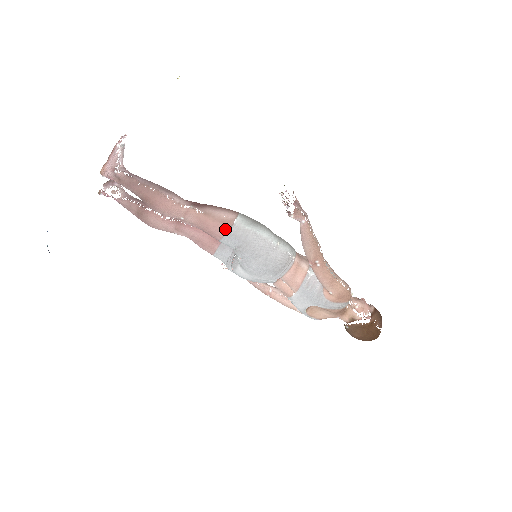
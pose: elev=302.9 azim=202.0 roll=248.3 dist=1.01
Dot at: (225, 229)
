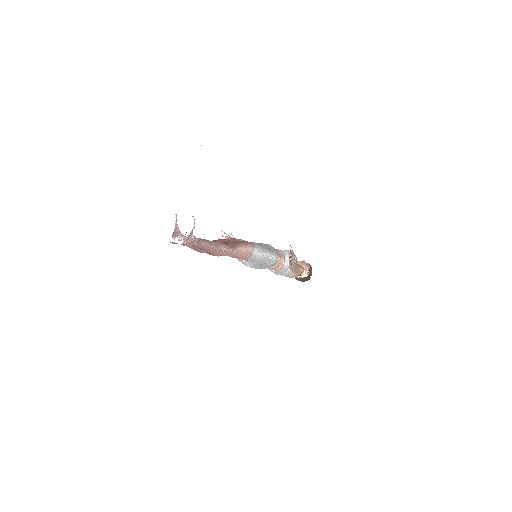
Dot at: (248, 257)
